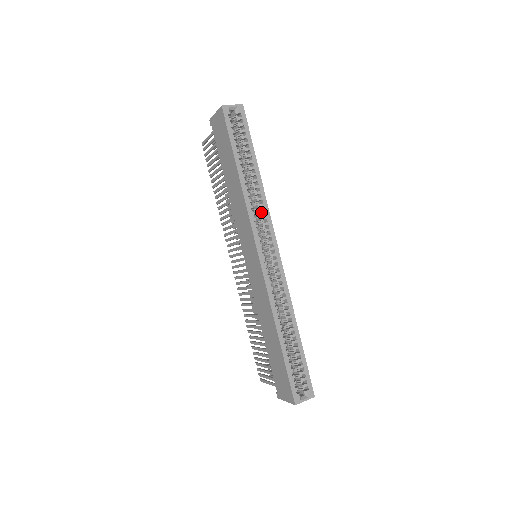
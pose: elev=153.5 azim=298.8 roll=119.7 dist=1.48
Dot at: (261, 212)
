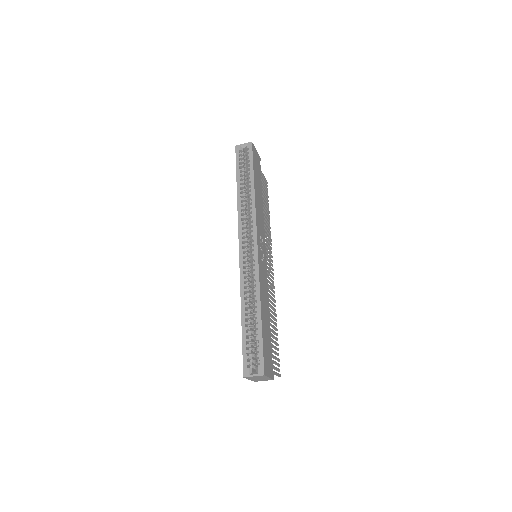
Dot at: (250, 216)
